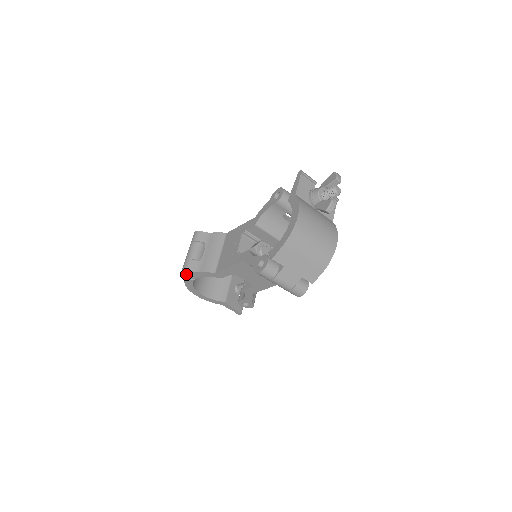
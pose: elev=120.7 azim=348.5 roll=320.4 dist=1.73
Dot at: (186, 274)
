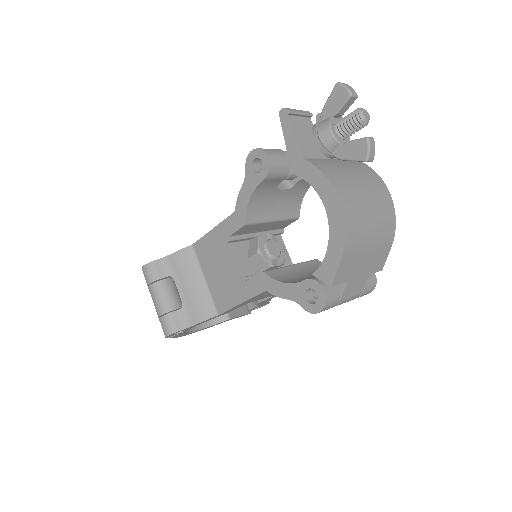
Dot at: occluded
